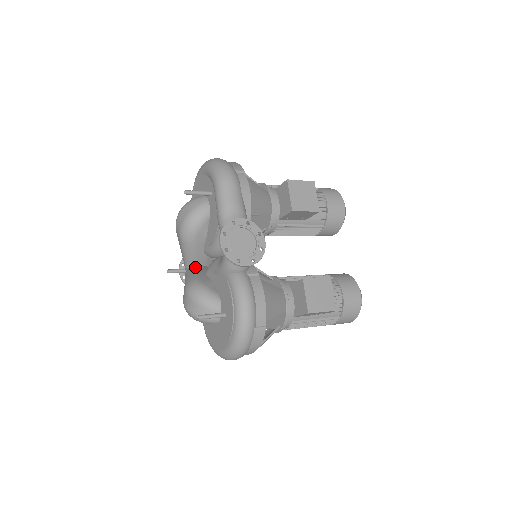
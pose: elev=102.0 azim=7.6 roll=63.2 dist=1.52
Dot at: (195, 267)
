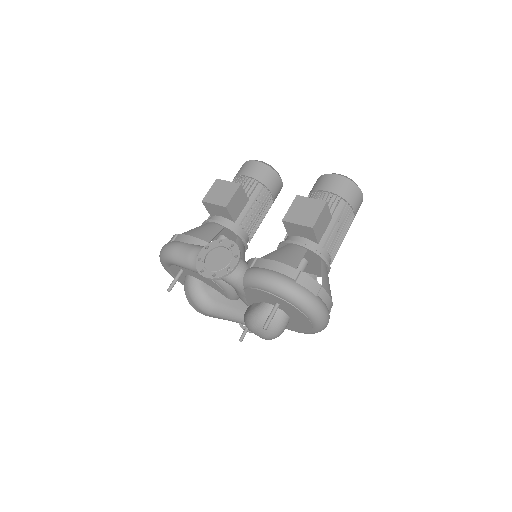
Dot at: occluded
